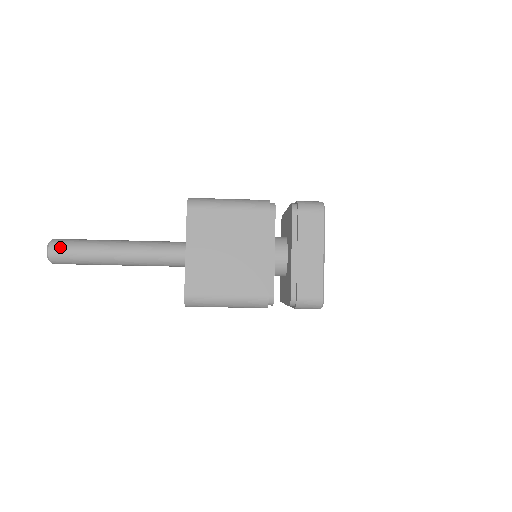
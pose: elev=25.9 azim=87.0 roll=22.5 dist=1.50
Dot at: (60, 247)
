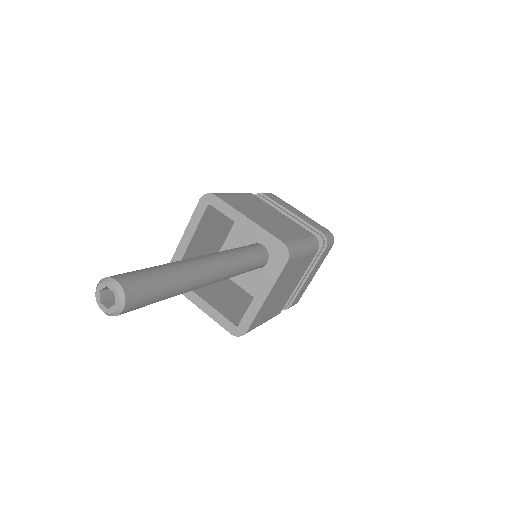
Dot at: (137, 300)
